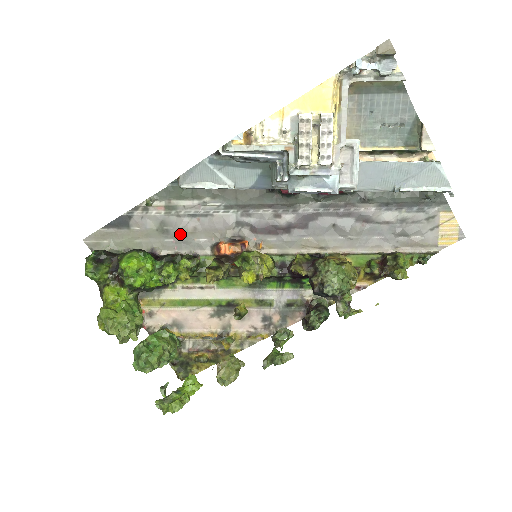
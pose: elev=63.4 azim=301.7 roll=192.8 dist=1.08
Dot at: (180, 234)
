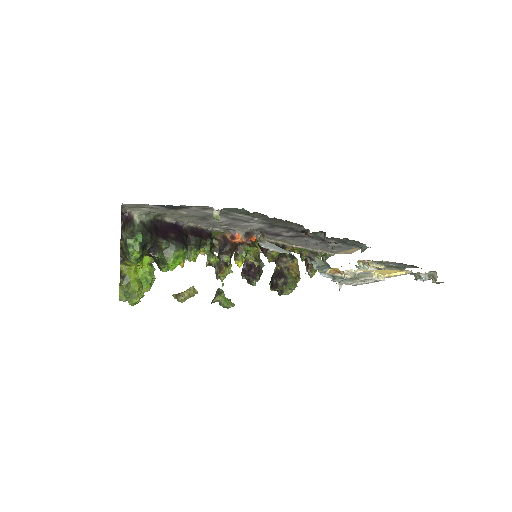
Dot at: (215, 223)
